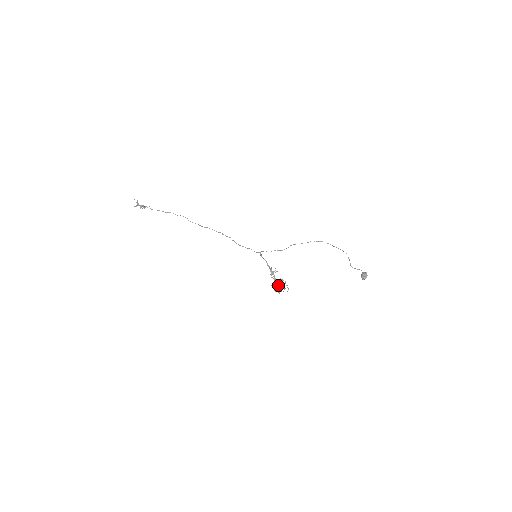
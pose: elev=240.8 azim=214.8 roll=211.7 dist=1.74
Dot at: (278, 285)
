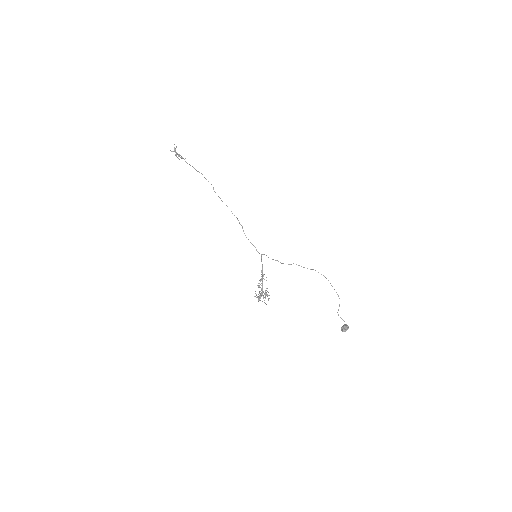
Dot at: (261, 294)
